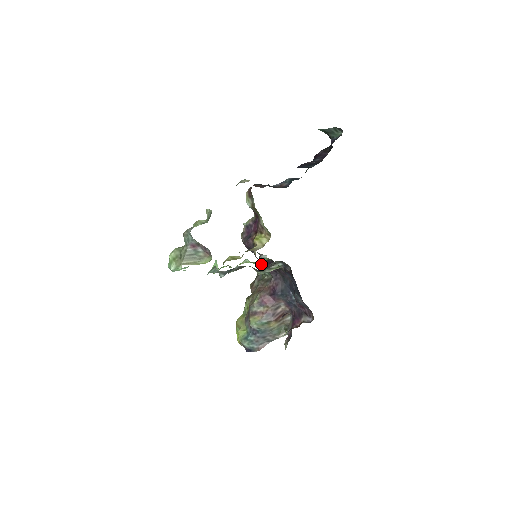
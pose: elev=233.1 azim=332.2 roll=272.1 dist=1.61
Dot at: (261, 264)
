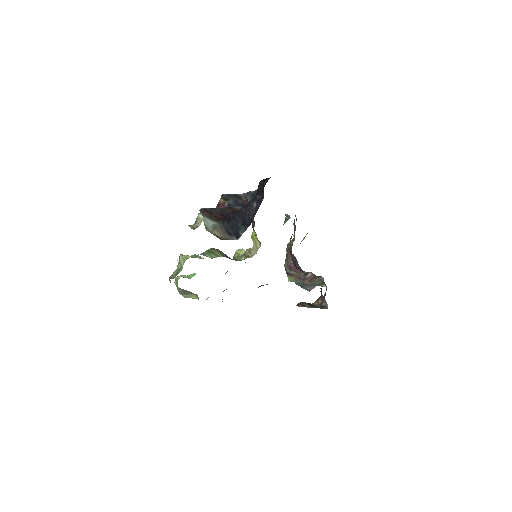
Dot at: occluded
